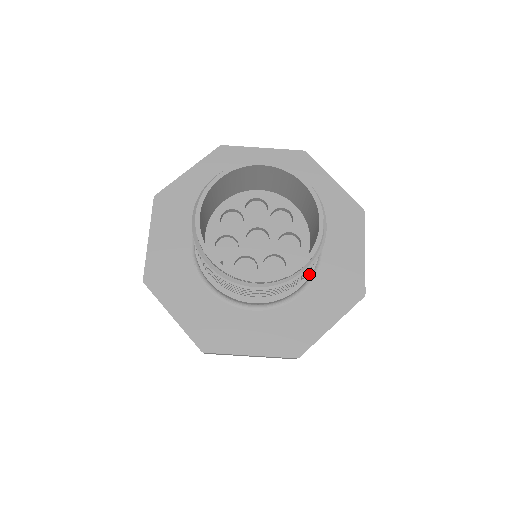
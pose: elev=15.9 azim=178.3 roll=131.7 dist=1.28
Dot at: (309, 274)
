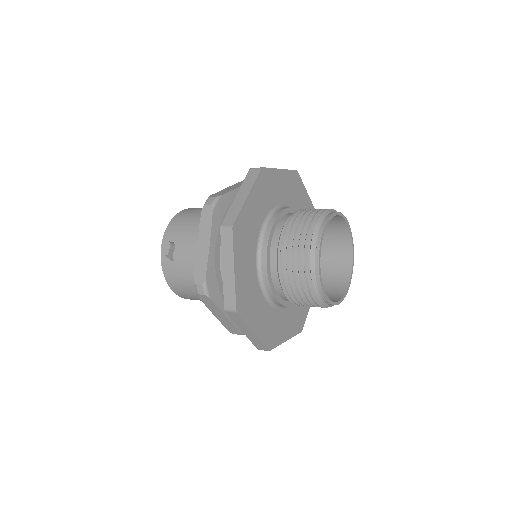
Dot at: occluded
